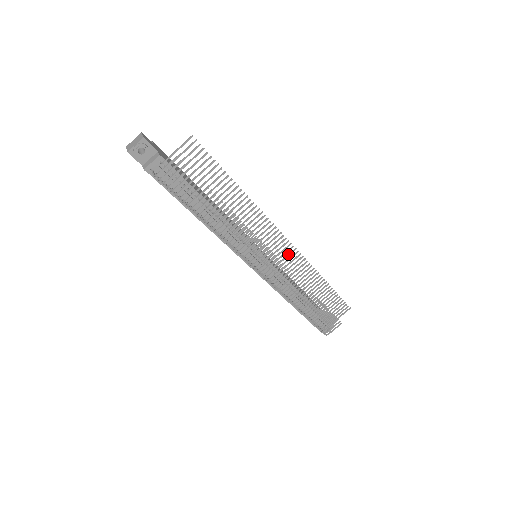
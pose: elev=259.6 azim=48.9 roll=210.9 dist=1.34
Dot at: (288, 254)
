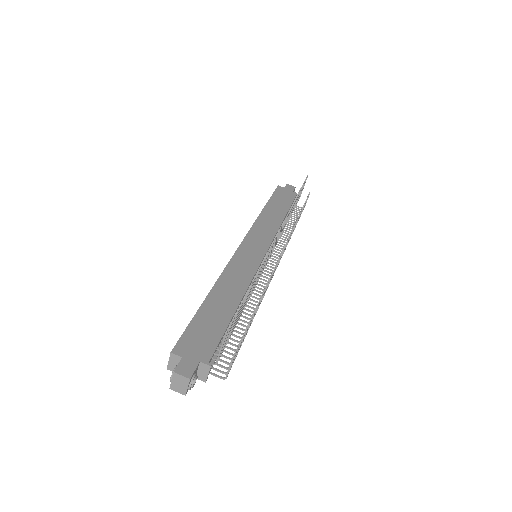
Dot at: (280, 231)
